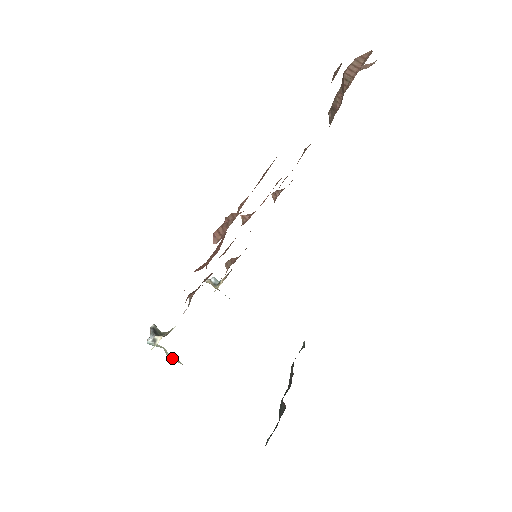
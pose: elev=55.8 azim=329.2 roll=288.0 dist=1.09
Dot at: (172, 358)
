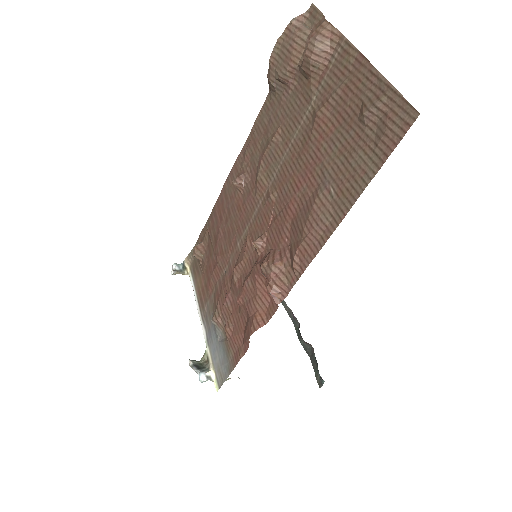
Dot at: (228, 379)
